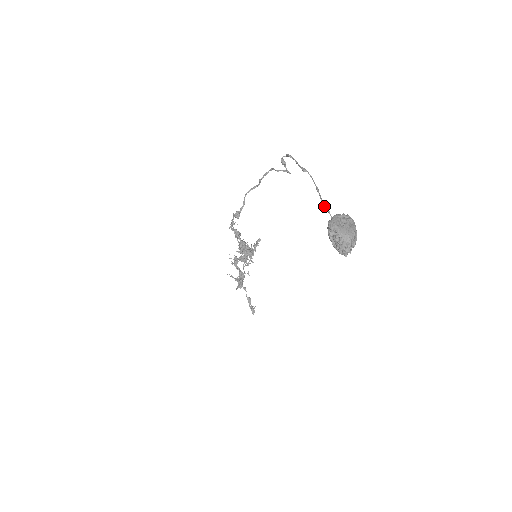
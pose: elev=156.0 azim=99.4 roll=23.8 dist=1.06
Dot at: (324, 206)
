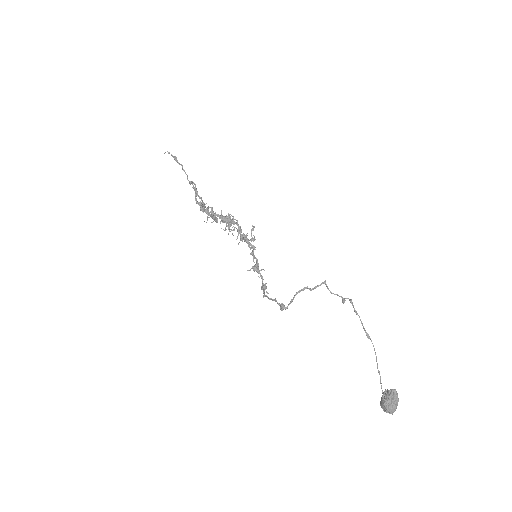
Dot at: (378, 372)
